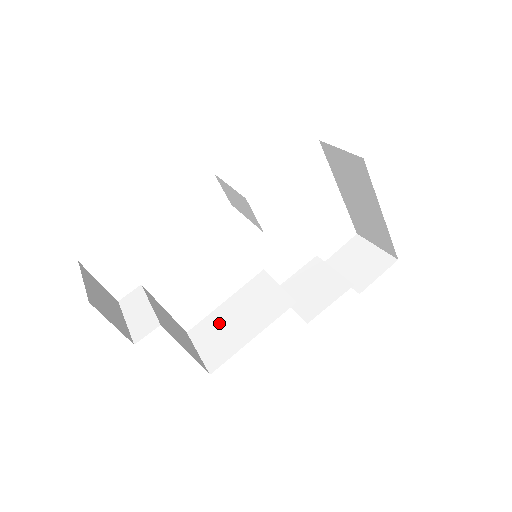
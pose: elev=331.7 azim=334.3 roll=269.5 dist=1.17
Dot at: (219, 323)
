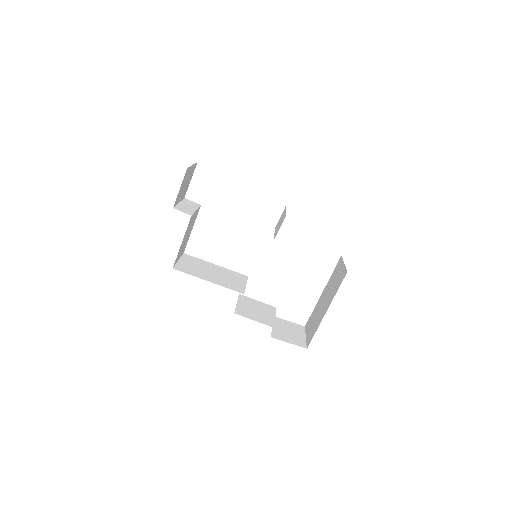
Dot at: (202, 265)
